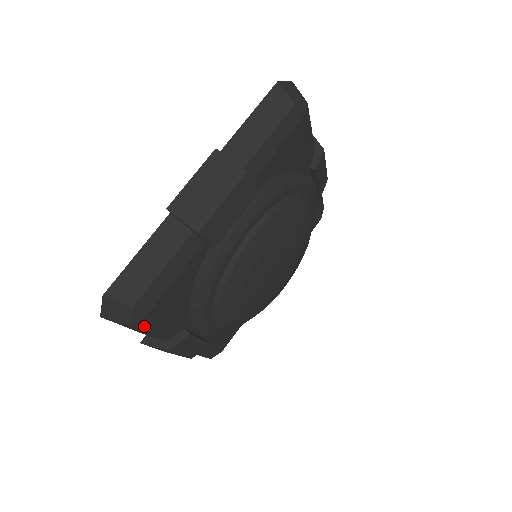
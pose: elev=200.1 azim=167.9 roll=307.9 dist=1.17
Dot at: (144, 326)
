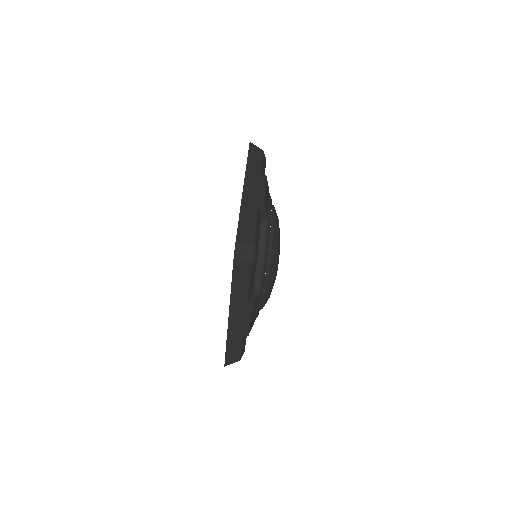
Dot at: (253, 269)
